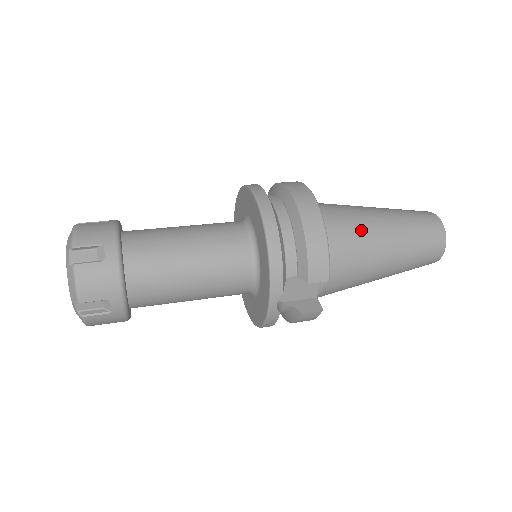
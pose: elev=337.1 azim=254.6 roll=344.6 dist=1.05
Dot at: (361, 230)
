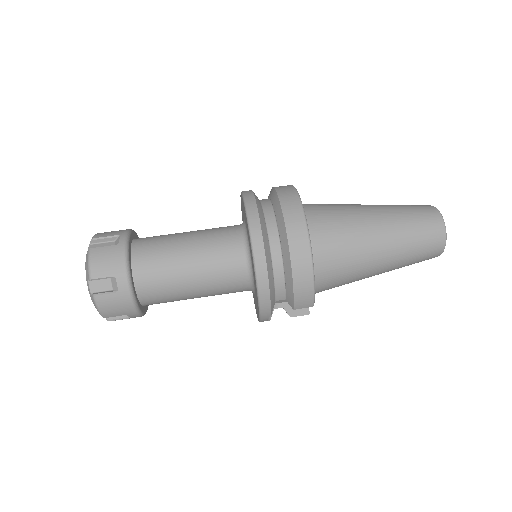
Dot at: (354, 252)
